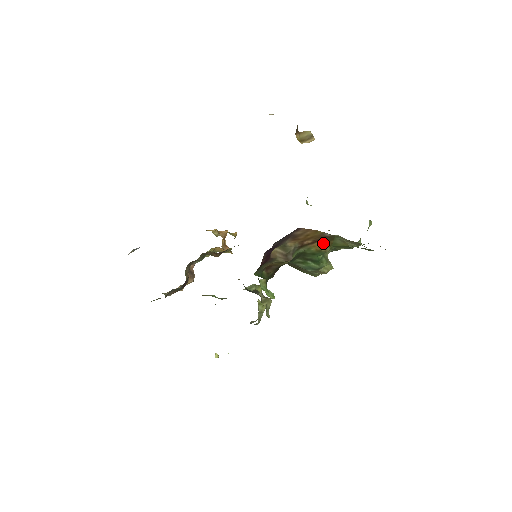
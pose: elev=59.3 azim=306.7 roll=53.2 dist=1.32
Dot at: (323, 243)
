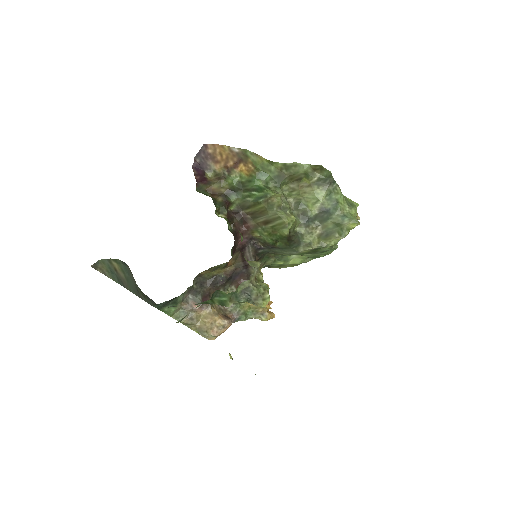
Dot at: (246, 166)
